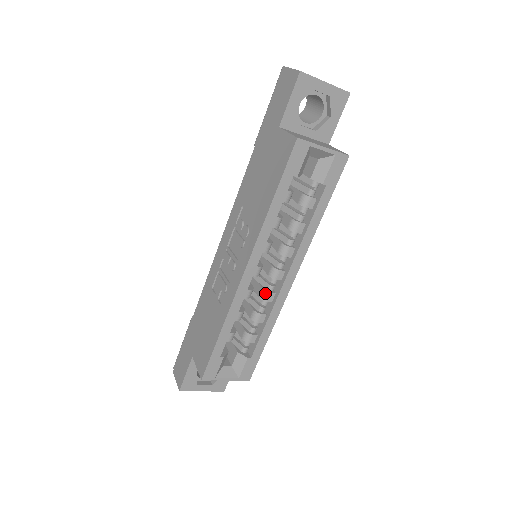
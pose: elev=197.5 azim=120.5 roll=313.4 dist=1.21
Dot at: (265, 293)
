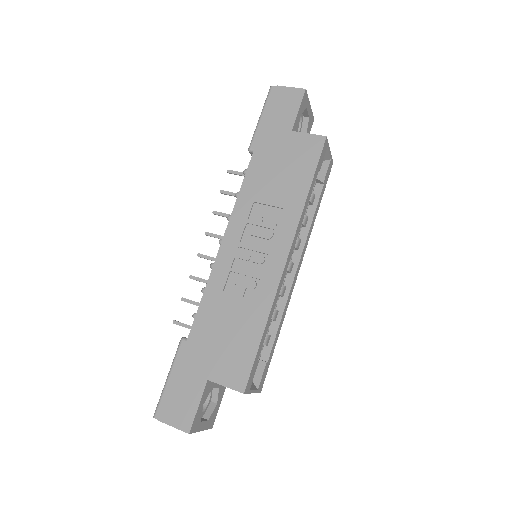
Dot at: (281, 287)
